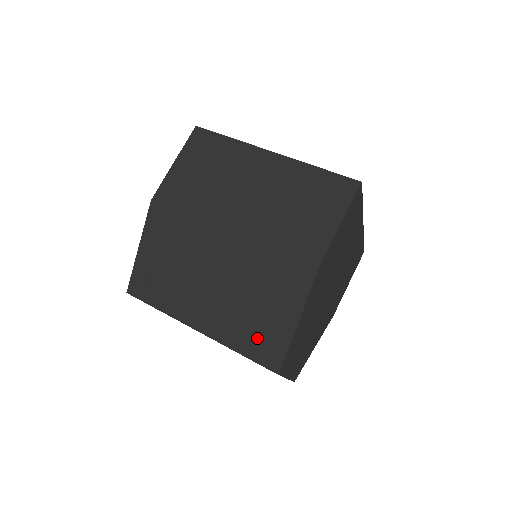
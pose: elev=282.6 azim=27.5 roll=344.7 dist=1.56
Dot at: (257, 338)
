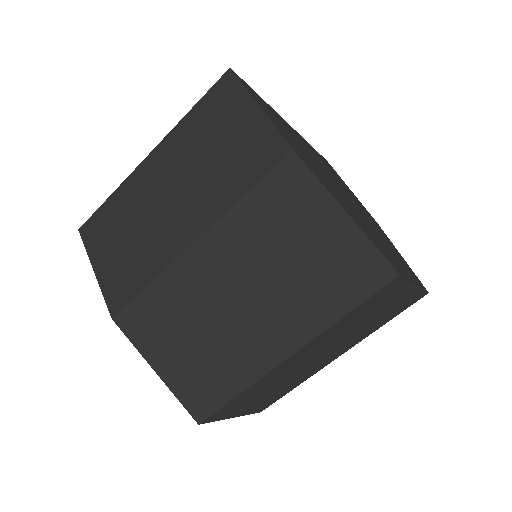
Dot at: (337, 277)
